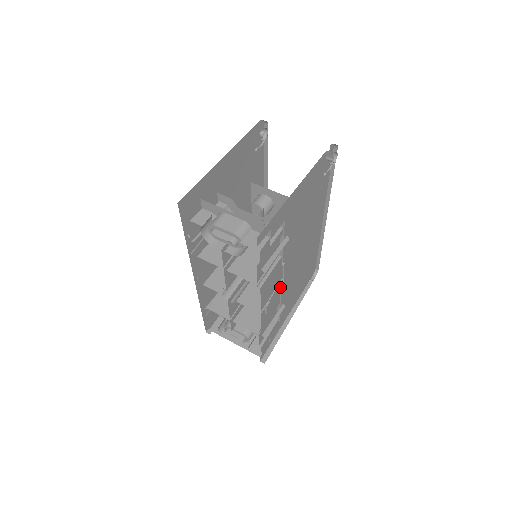
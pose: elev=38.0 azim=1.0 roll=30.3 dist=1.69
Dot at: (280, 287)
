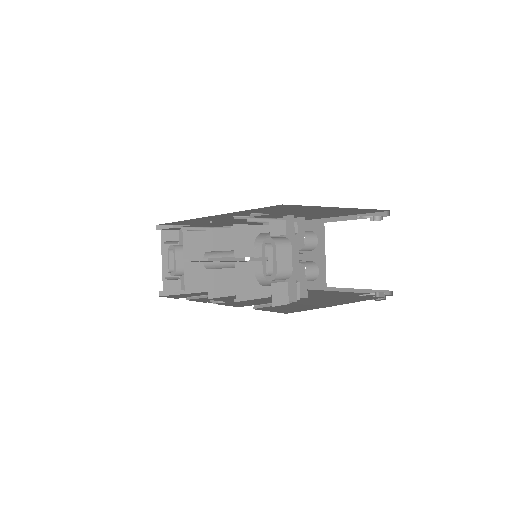
Dot at: occluded
